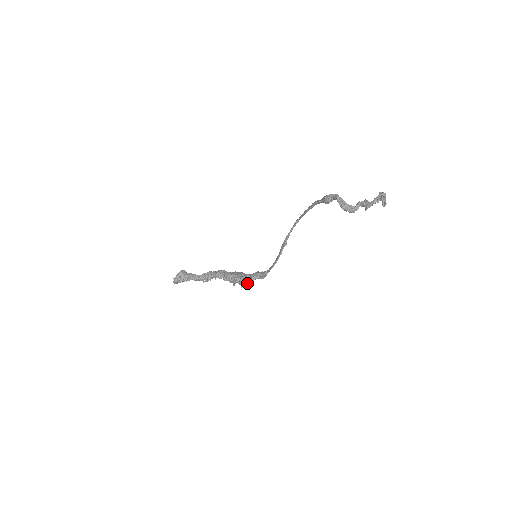
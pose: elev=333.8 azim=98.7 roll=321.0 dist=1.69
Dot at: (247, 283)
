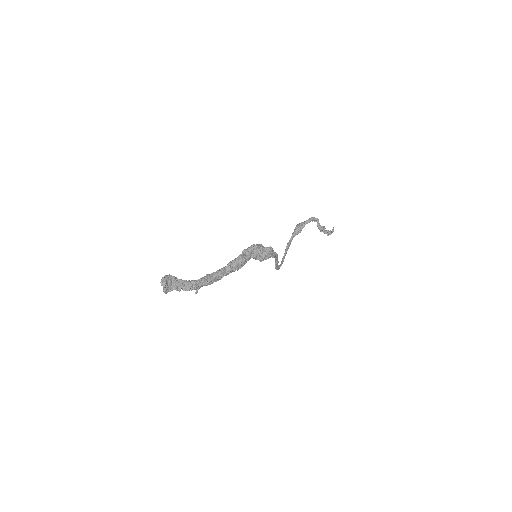
Dot at: (258, 245)
